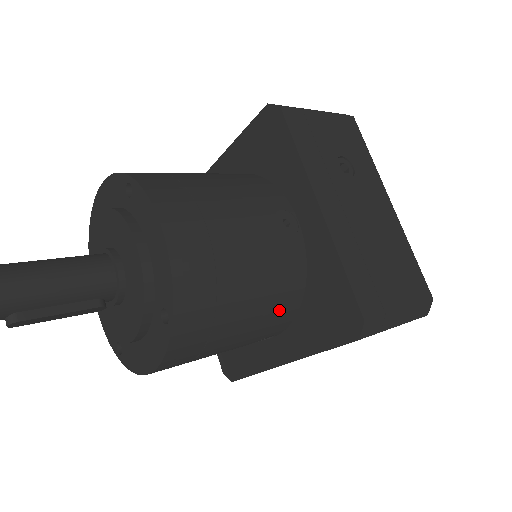
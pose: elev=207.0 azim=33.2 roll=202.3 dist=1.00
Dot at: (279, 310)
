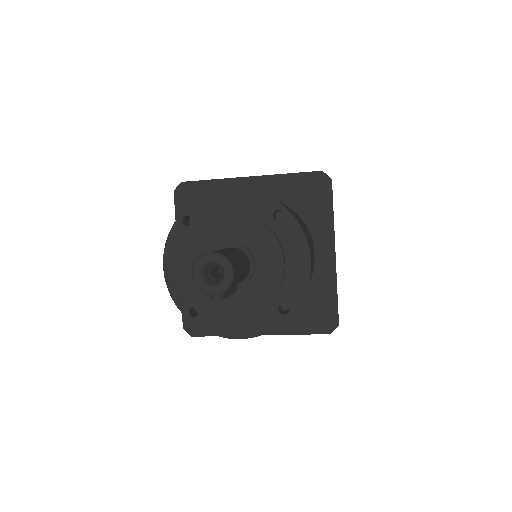
Dot at: occluded
